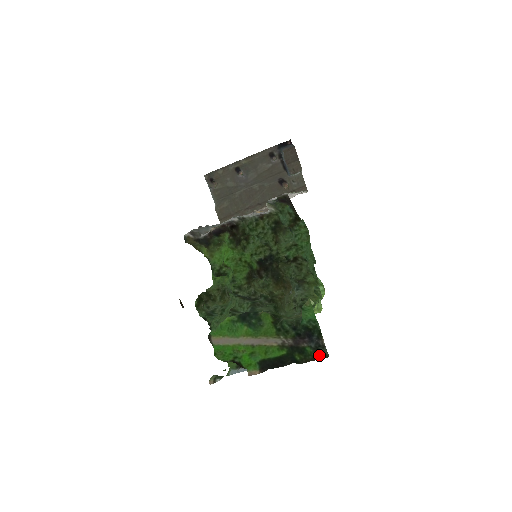
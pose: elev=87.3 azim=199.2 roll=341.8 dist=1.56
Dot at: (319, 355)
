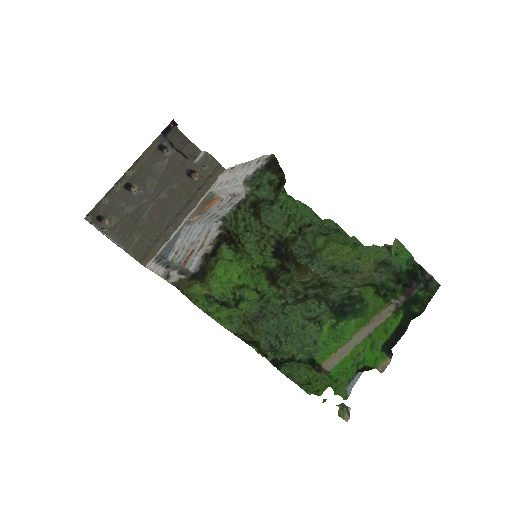
Dot at: (432, 291)
